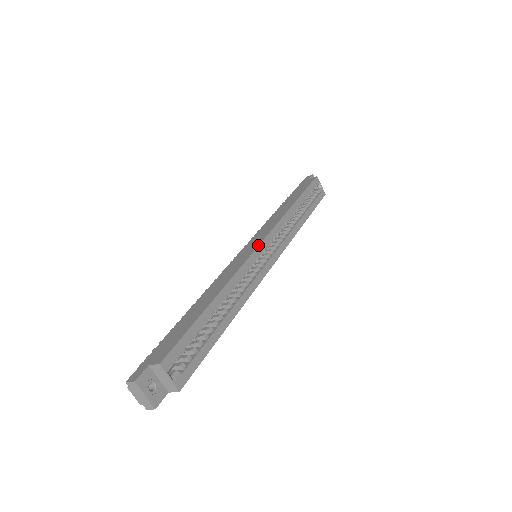
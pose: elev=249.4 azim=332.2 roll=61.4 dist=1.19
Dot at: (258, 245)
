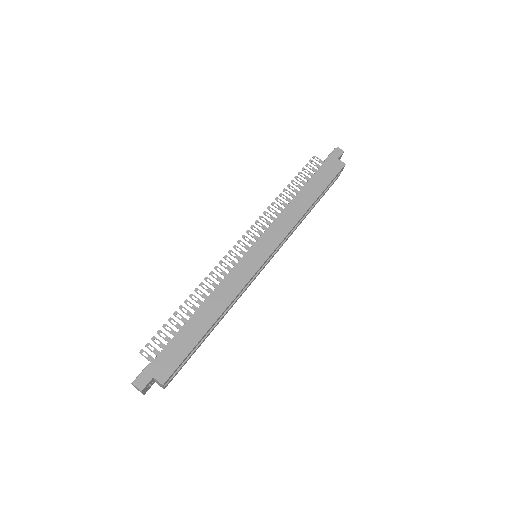
Dot at: (264, 262)
